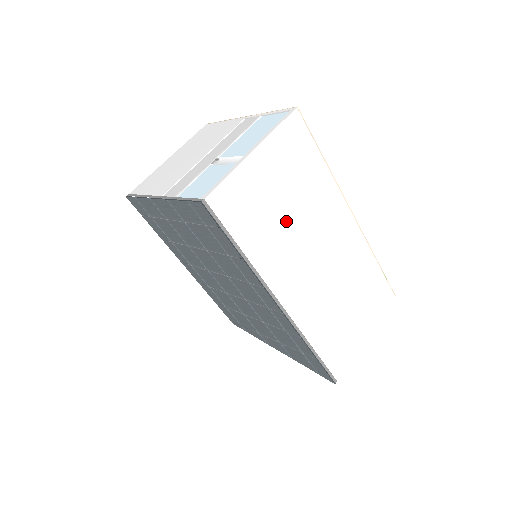
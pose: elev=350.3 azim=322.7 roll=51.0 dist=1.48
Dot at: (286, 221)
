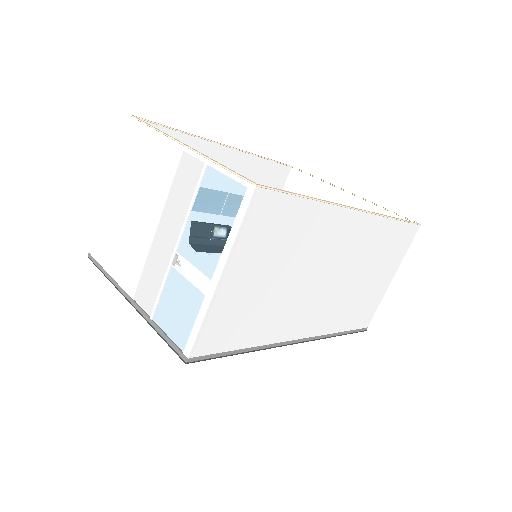
Dot at: (283, 288)
